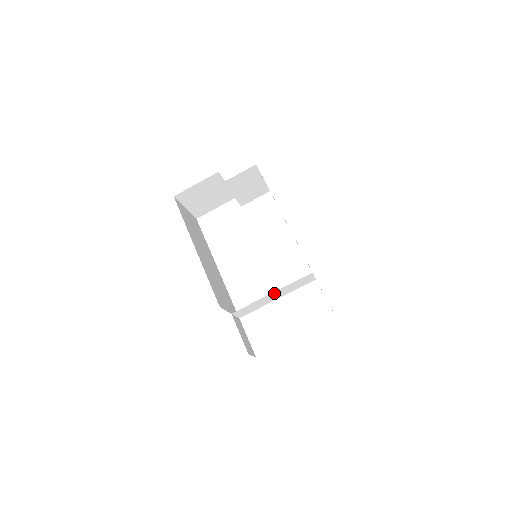
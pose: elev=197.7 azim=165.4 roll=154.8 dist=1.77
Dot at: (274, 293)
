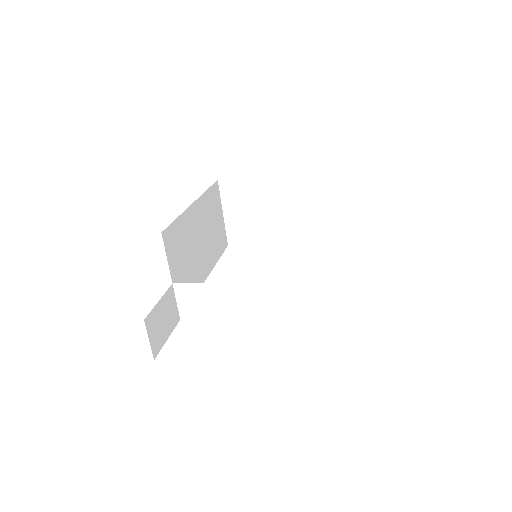
Dot at: (244, 288)
